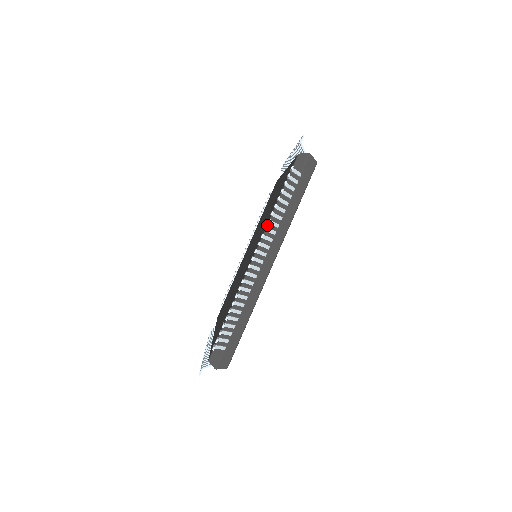
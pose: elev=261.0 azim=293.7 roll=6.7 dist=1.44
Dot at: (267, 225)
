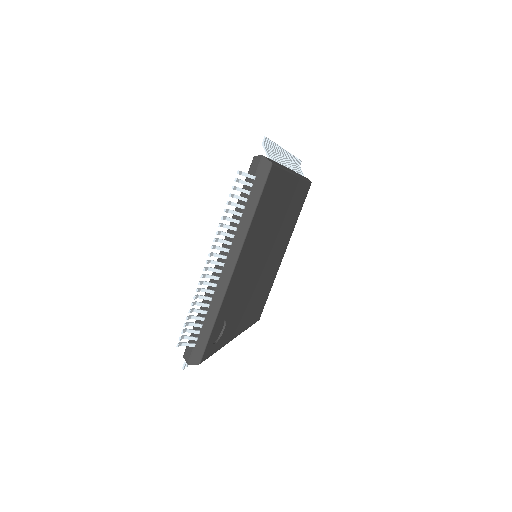
Dot at: (228, 229)
